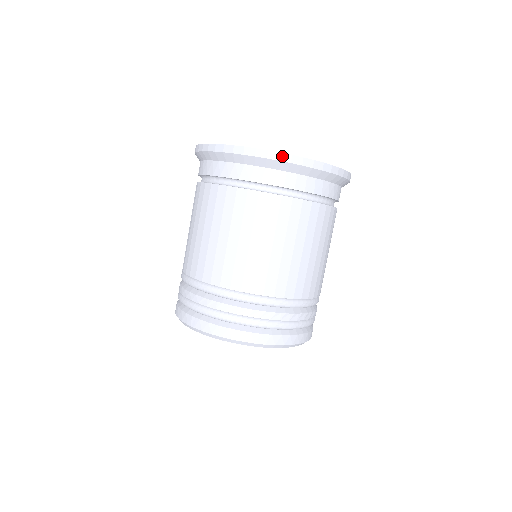
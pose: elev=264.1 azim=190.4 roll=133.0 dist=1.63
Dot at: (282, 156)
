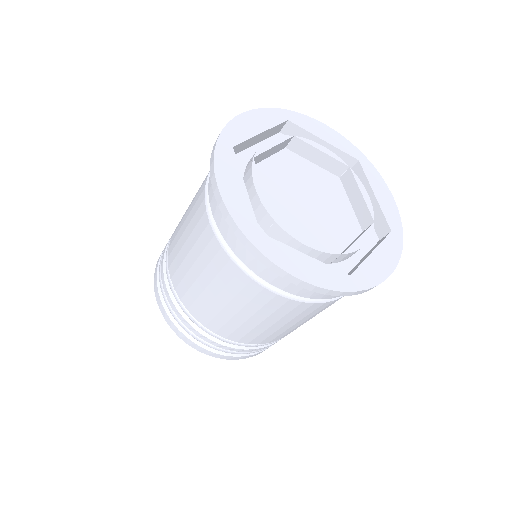
Dot at: (275, 267)
